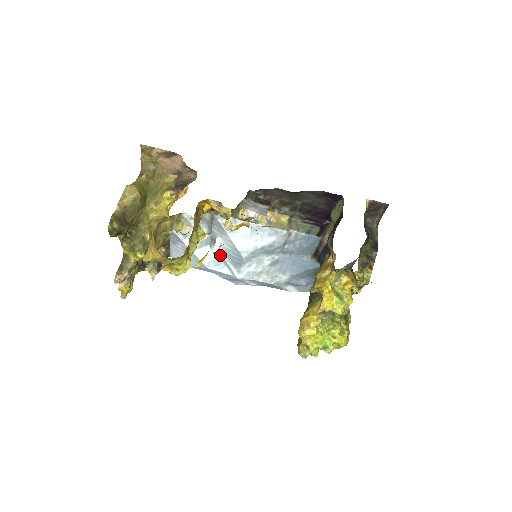
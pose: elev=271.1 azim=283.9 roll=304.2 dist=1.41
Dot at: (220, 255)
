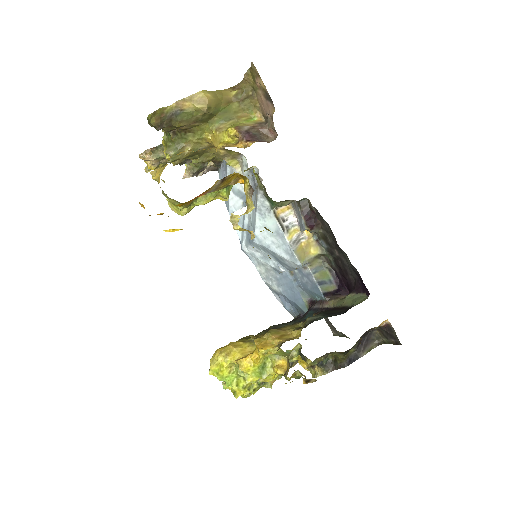
Dot at: (244, 217)
